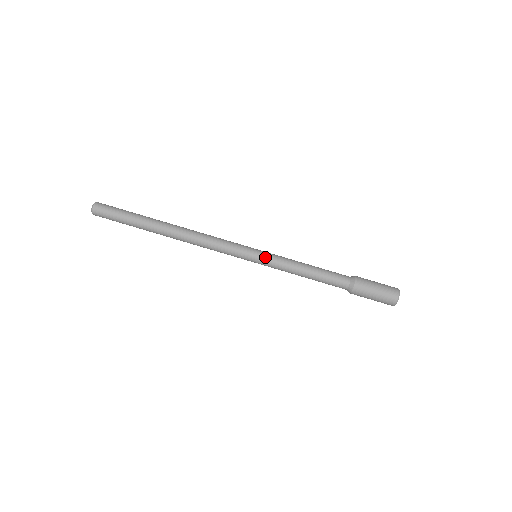
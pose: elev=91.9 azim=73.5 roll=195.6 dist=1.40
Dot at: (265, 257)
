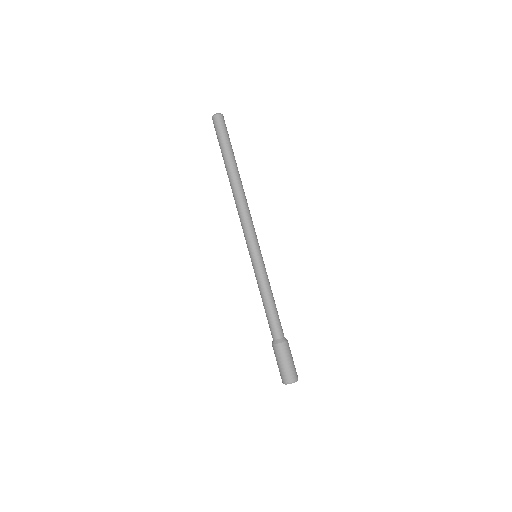
Dot at: (263, 262)
